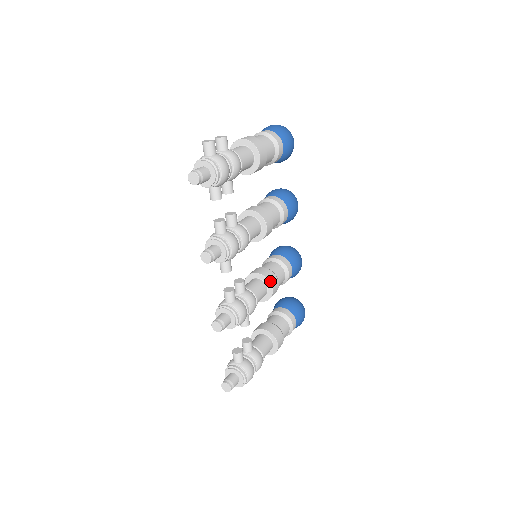
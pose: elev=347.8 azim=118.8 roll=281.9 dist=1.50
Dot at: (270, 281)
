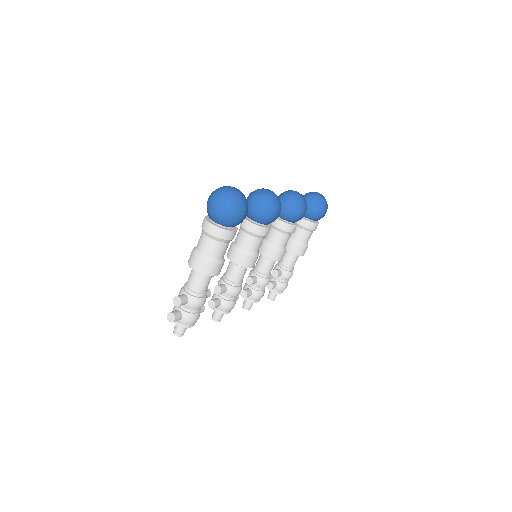
Dot at: (275, 260)
